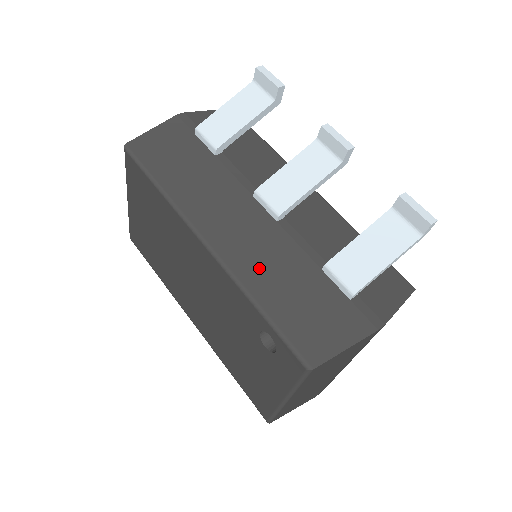
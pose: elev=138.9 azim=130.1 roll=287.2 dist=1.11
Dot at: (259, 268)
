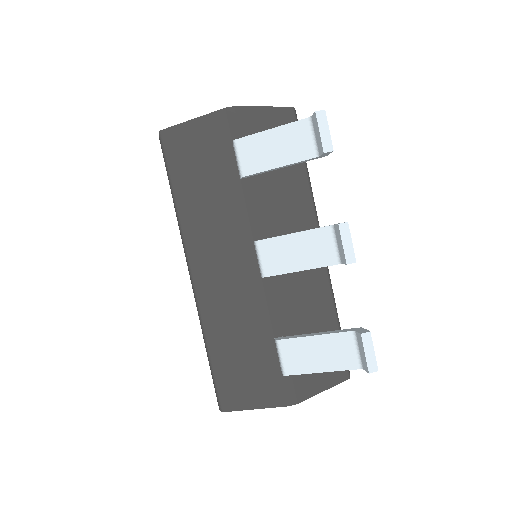
Dot at: (224, 316)
